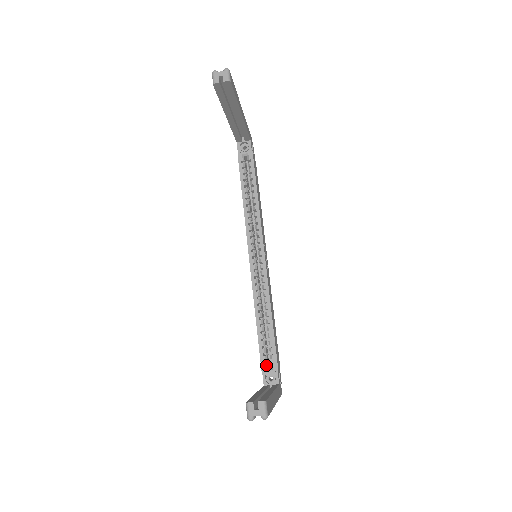
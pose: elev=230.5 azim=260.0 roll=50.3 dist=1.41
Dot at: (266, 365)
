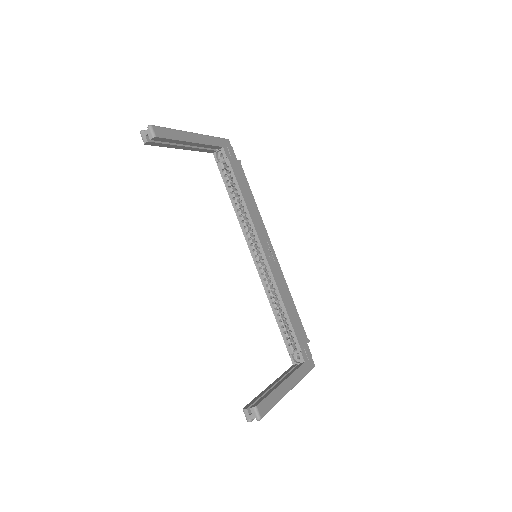
Dot at: (291, 347)
